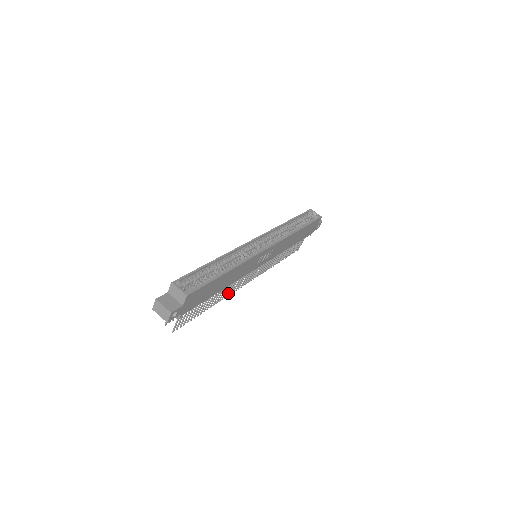
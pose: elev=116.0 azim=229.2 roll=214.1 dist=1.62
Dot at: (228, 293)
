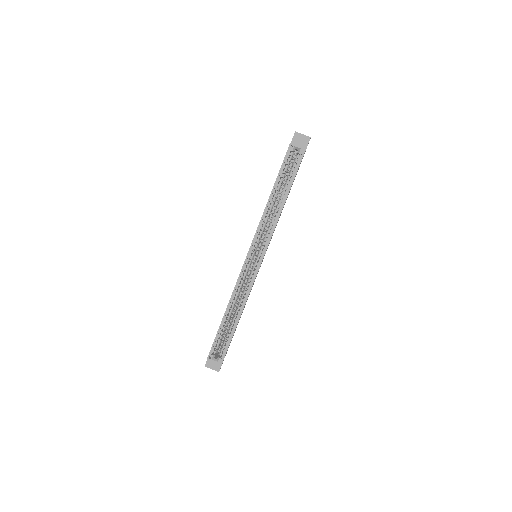
Dot at: occluded
